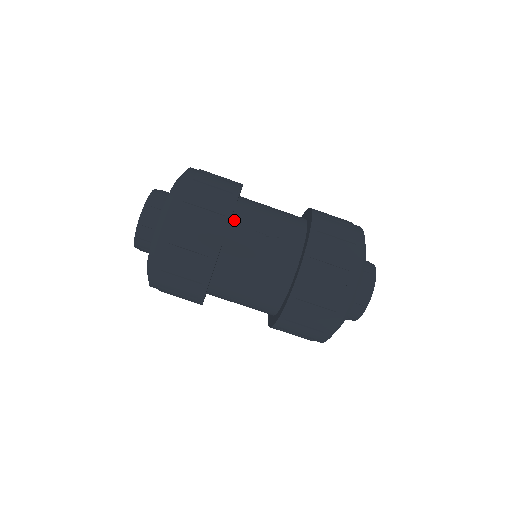
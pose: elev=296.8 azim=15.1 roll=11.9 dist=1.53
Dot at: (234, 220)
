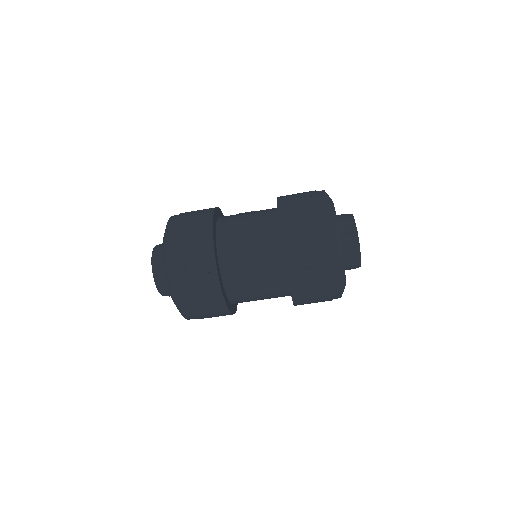
Dot at: occluded
